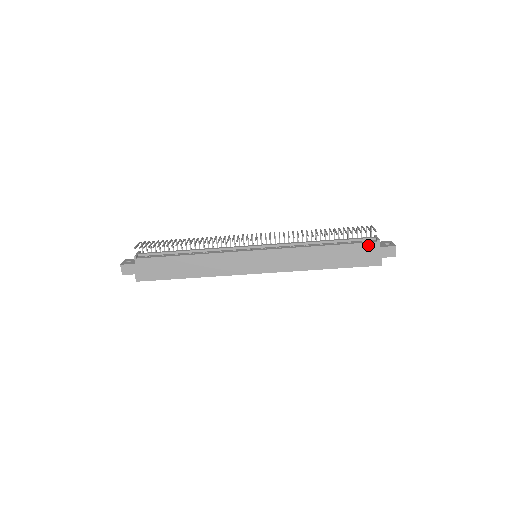
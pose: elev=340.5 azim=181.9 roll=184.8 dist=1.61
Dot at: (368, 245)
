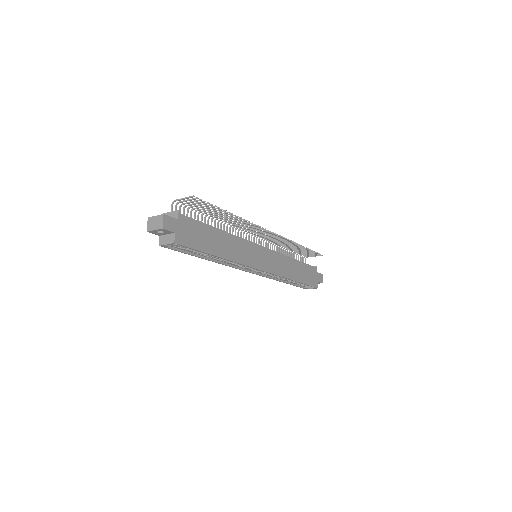
Dot at: (313, 268)
